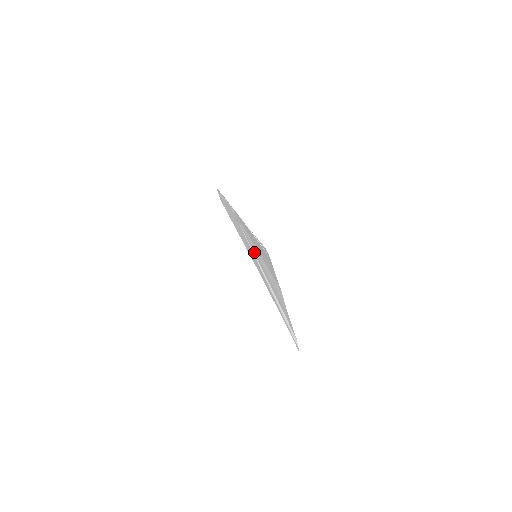
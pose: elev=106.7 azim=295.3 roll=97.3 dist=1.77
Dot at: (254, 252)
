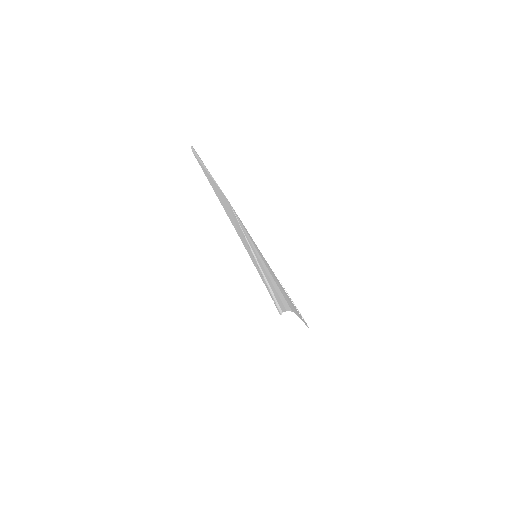
Dot at: (254, 253)
